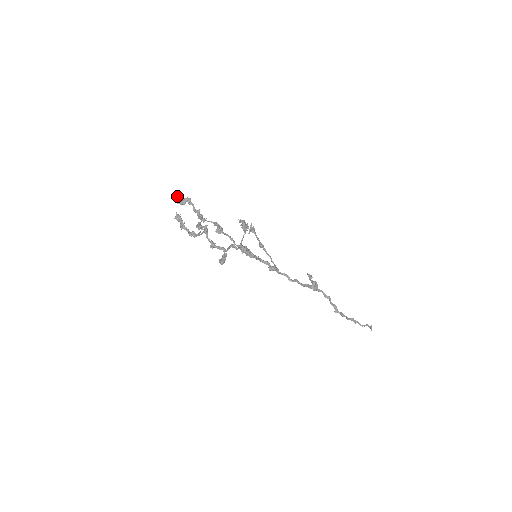
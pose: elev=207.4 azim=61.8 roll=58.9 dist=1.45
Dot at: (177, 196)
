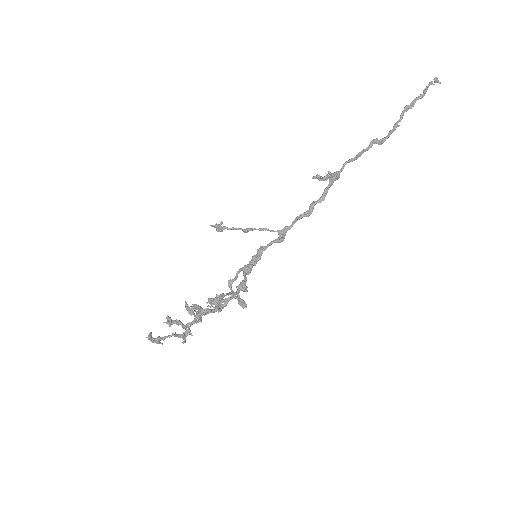
Dot at: occluded
